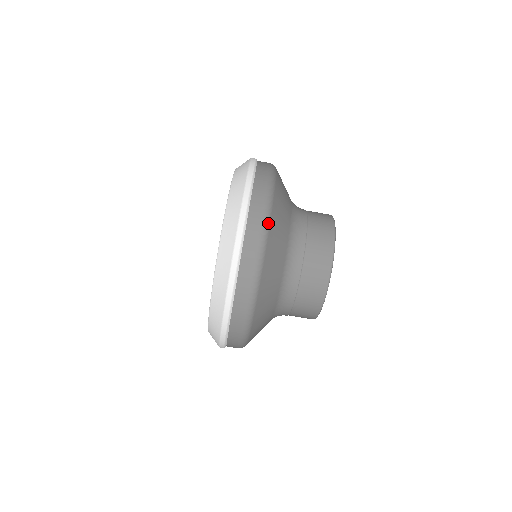
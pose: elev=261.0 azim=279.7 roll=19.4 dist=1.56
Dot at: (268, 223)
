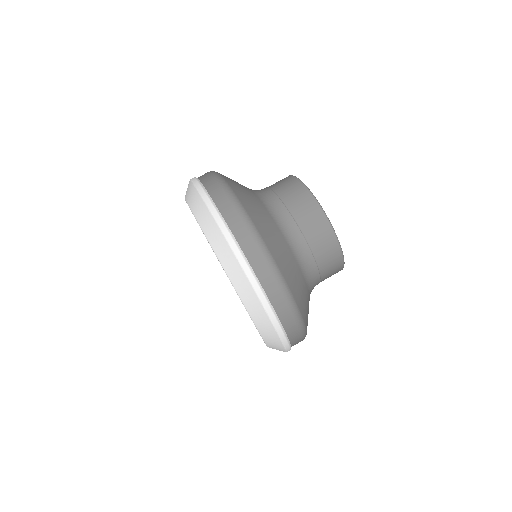
Dot at: (216, 172)
